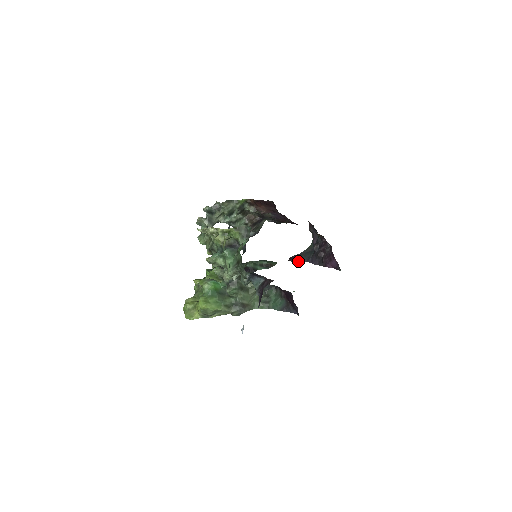
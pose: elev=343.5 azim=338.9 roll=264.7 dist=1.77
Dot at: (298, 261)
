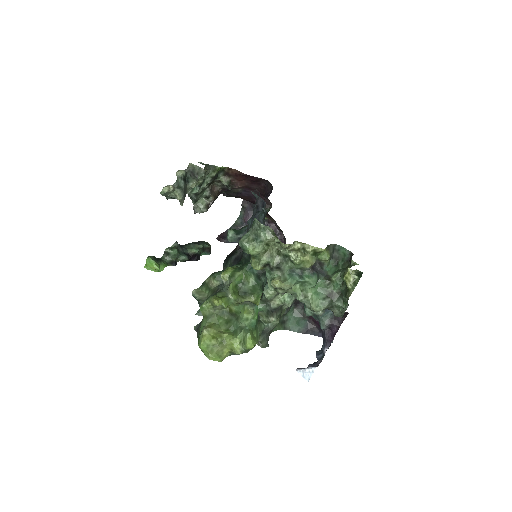
Dot at: (231, 242)
